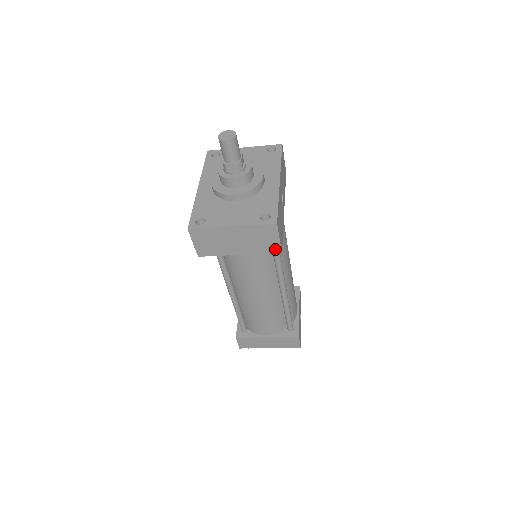
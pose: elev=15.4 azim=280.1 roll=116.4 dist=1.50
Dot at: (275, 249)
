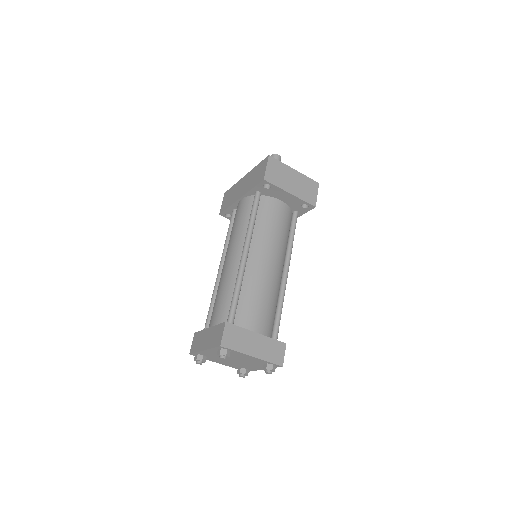
Dot at: (313, 202)
